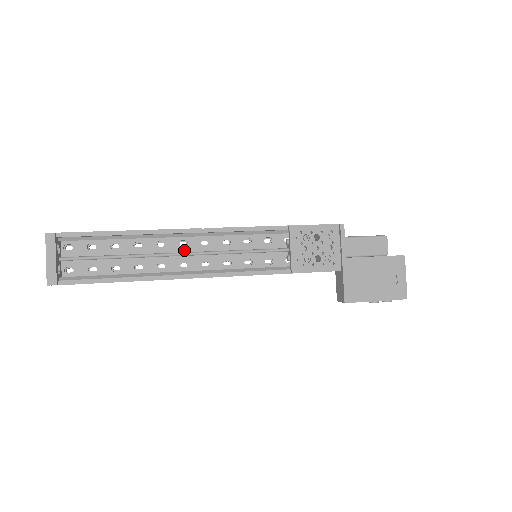
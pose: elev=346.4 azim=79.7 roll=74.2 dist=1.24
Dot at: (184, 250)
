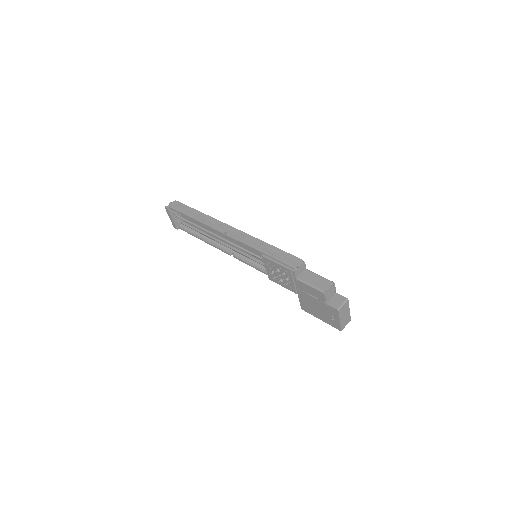
Dot at: occluded
